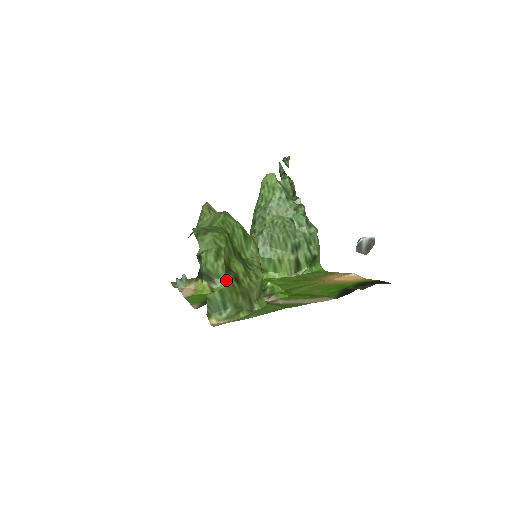
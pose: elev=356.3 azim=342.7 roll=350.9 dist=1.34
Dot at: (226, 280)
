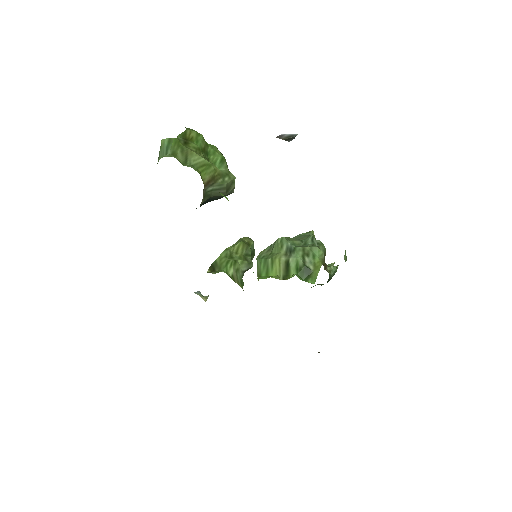
Dot at: (178, 136)
